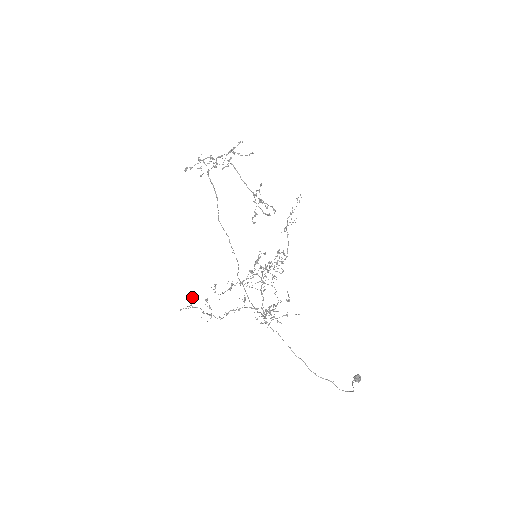
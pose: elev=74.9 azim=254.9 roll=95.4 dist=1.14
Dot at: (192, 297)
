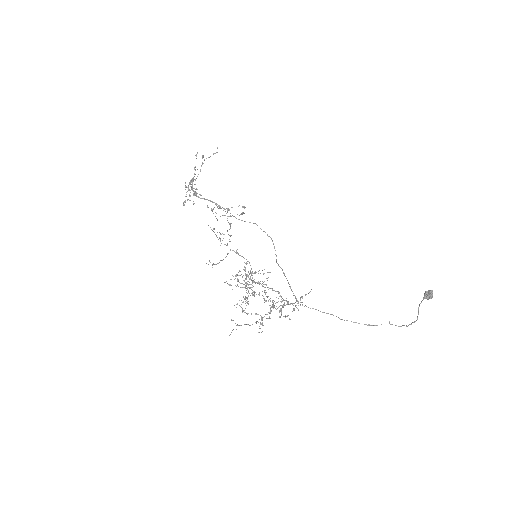
Dot at: occluded
